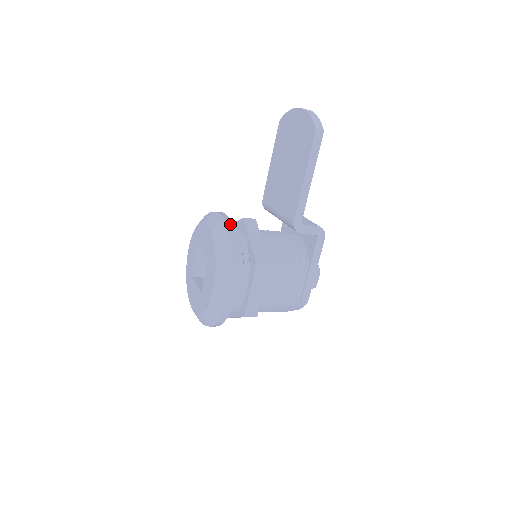
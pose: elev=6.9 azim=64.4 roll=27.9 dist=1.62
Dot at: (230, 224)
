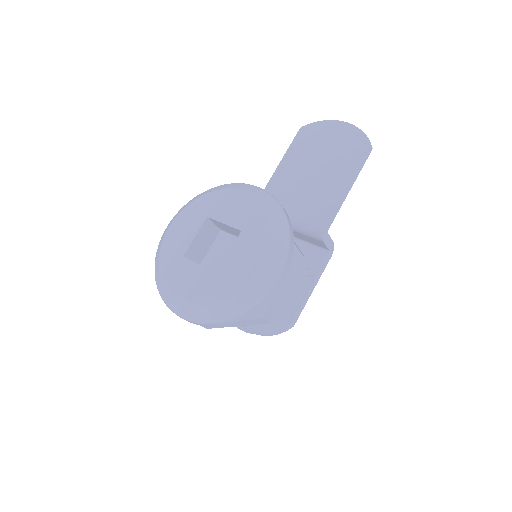
Dot at: occluded
